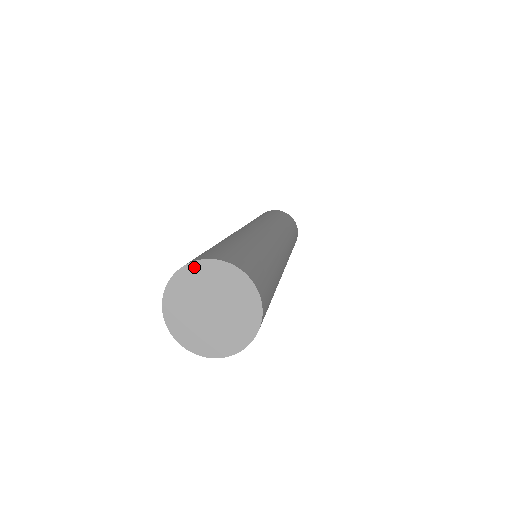
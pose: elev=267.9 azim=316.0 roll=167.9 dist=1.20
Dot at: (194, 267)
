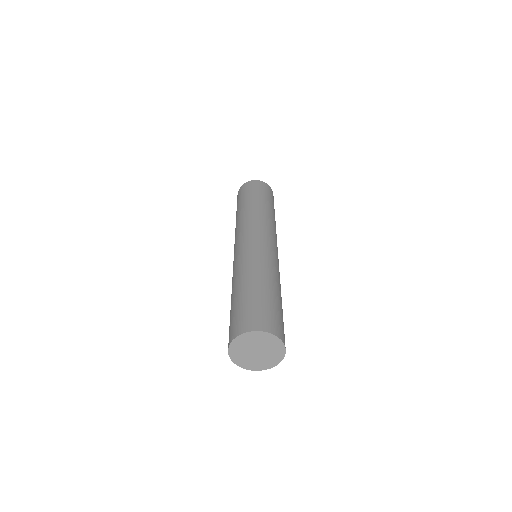
Dot at: (233, 345)
